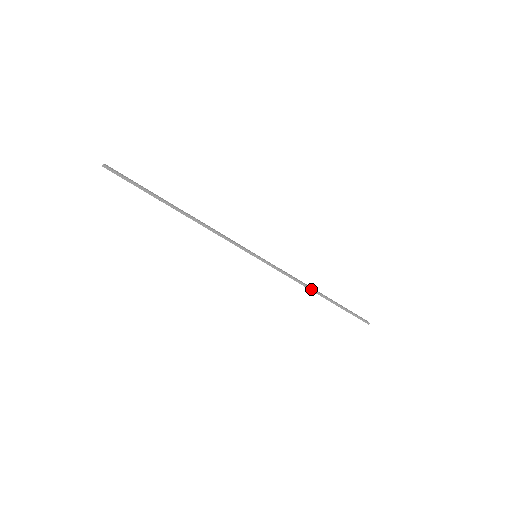
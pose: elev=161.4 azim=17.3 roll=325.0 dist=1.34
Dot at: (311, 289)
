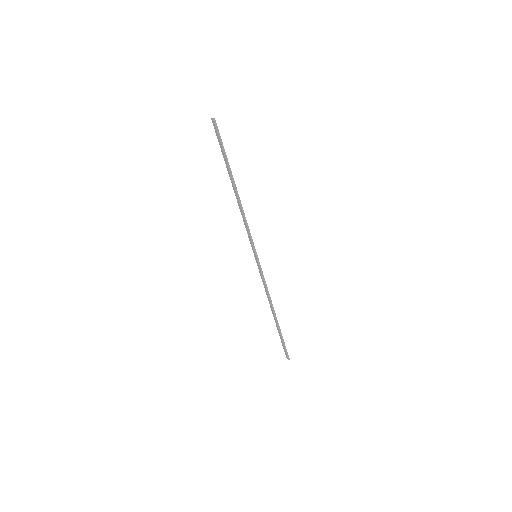
Dot at: (272, 306)
